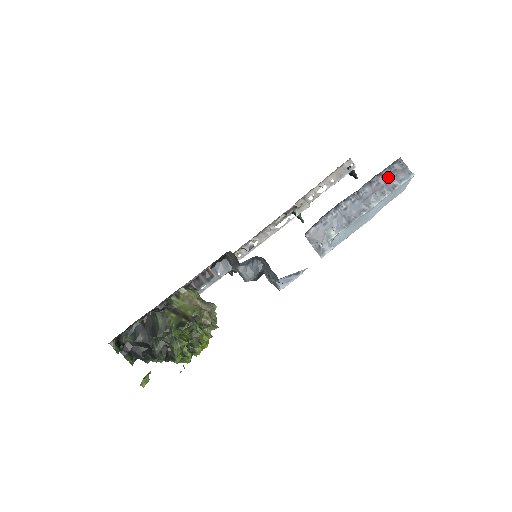
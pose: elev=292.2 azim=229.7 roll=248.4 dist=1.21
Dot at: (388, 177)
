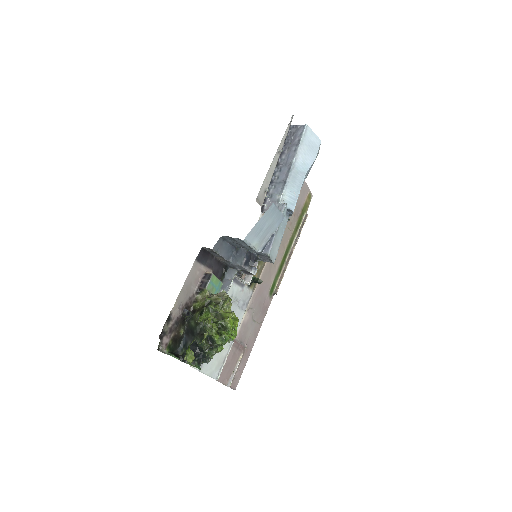
Dot at: (292, 140)
